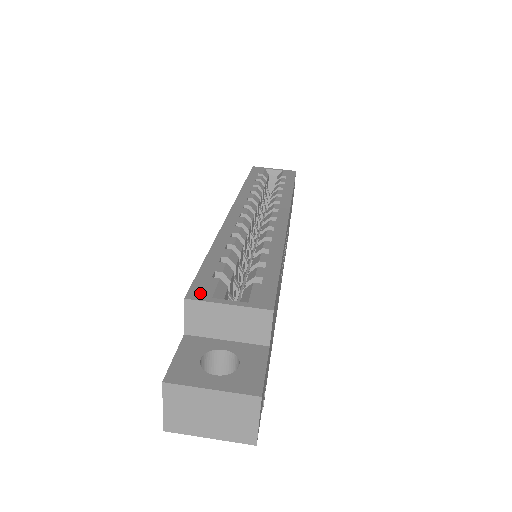
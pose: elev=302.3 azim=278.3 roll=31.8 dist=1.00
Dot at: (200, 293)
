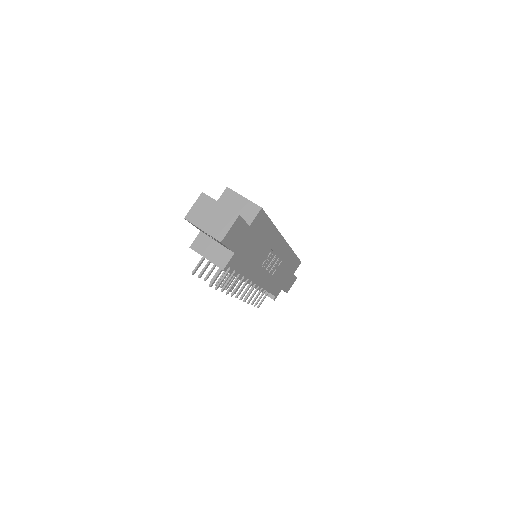
Dot at: occluded
